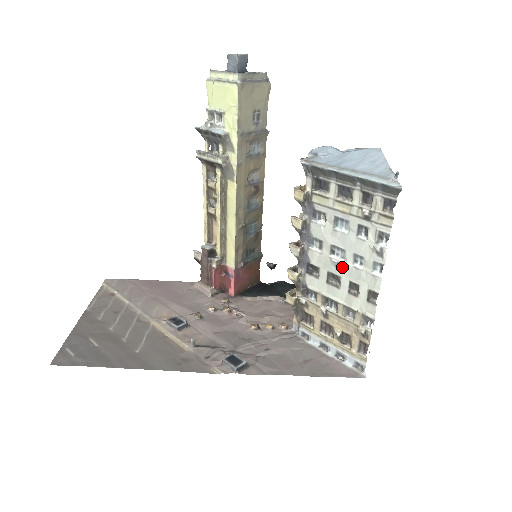
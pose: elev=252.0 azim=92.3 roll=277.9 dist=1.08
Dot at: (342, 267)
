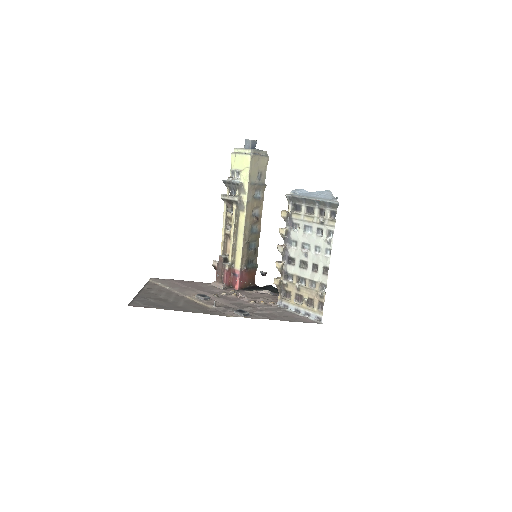
Dot at: (308, 255)
